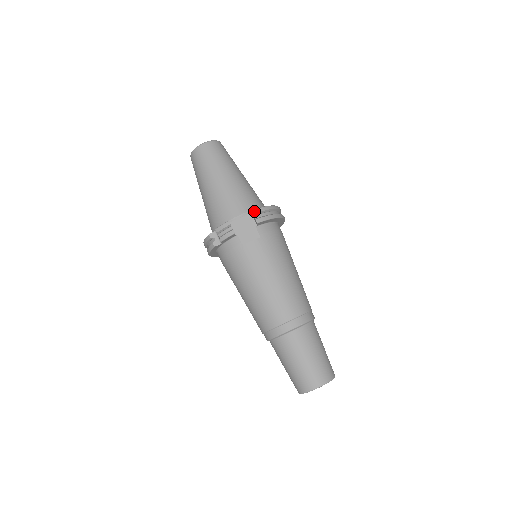
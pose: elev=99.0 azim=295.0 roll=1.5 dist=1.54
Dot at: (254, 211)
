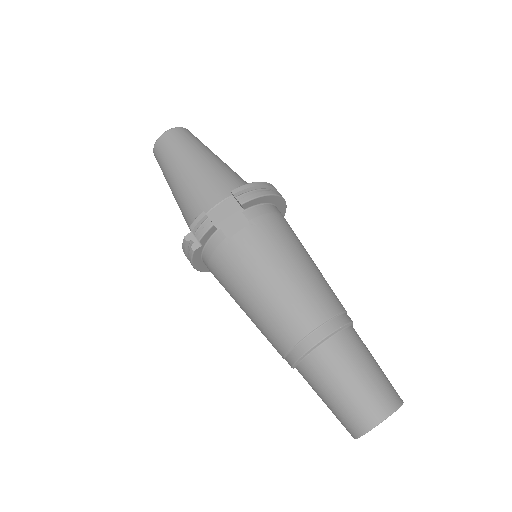
Dot at: (234, 190)
